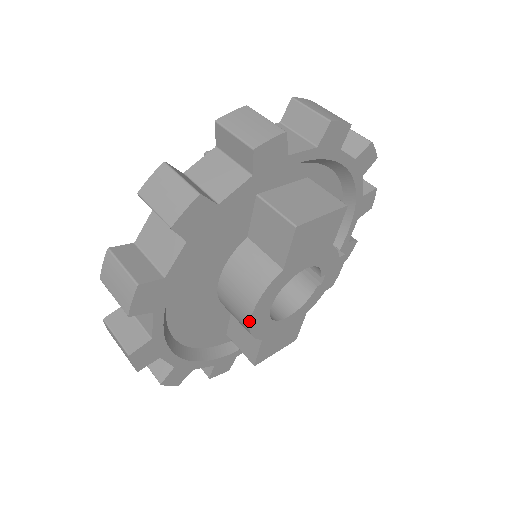
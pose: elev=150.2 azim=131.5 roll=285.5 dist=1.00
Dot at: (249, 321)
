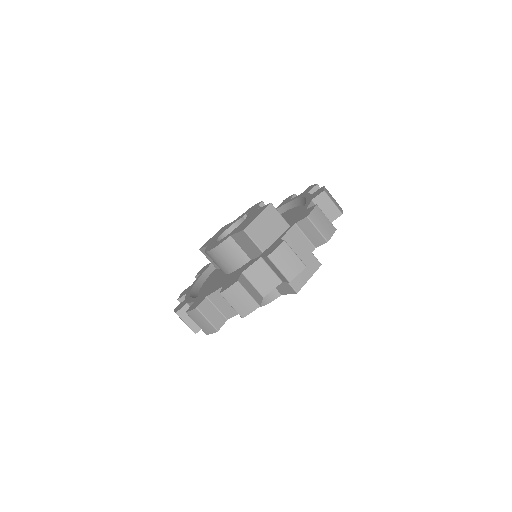
Dot at: occluded
